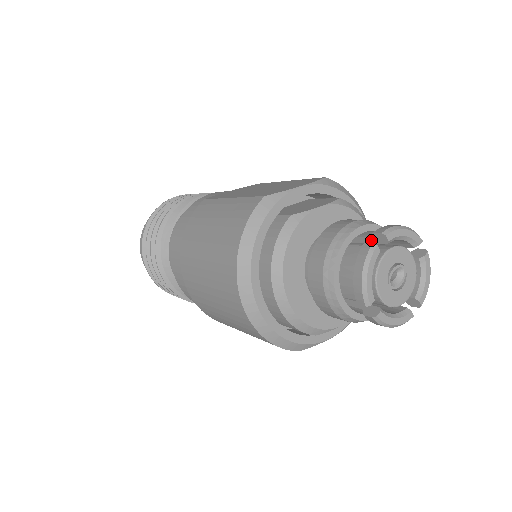
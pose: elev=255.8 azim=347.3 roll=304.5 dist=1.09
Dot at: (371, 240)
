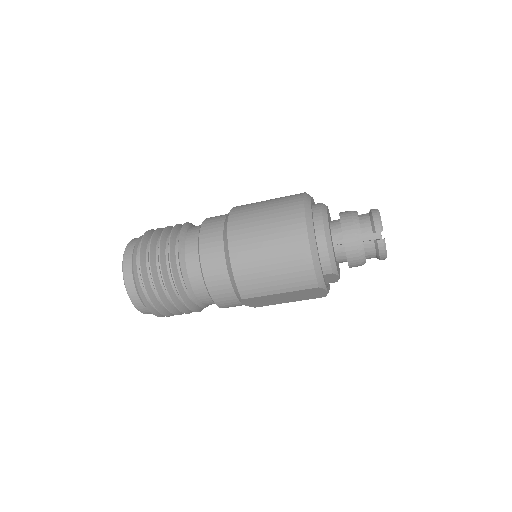
Dot at: occluded
